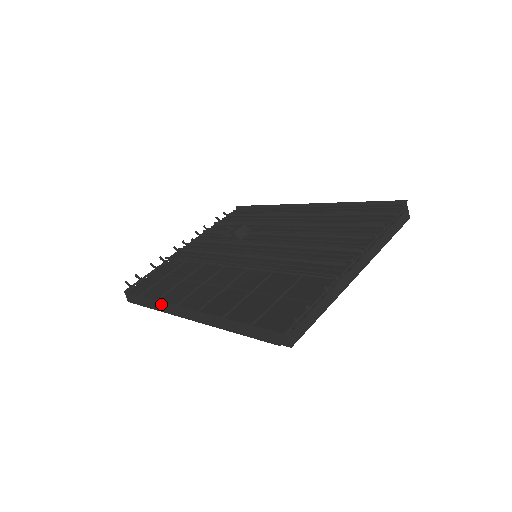
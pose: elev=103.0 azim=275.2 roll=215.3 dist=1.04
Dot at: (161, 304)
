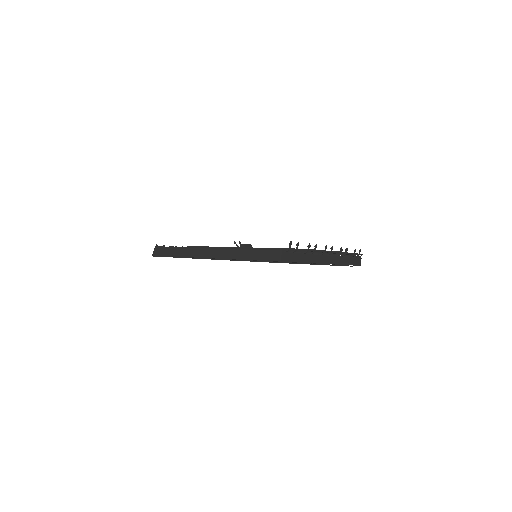
Dot at: (186, 250)
